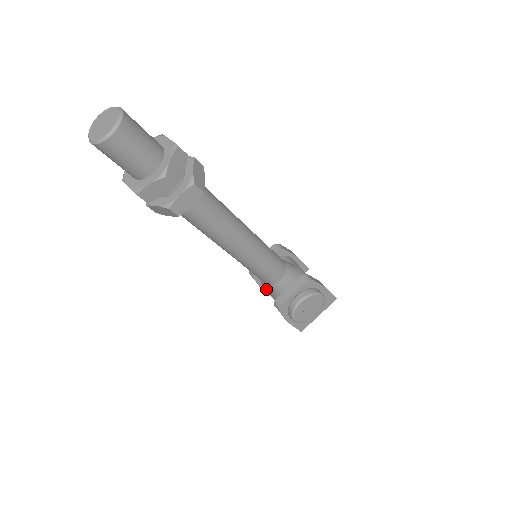
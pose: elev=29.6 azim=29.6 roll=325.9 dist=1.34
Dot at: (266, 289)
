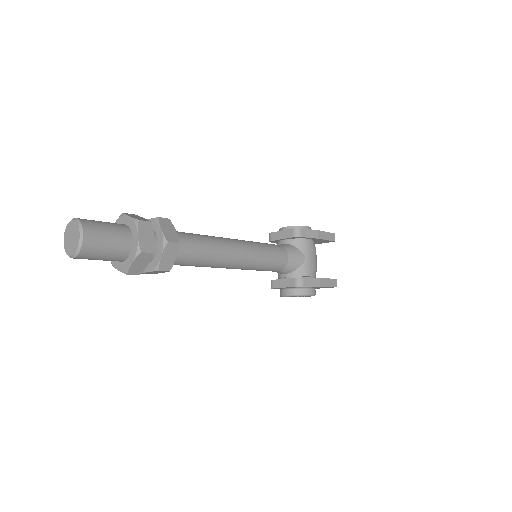
Dot at: occluded
